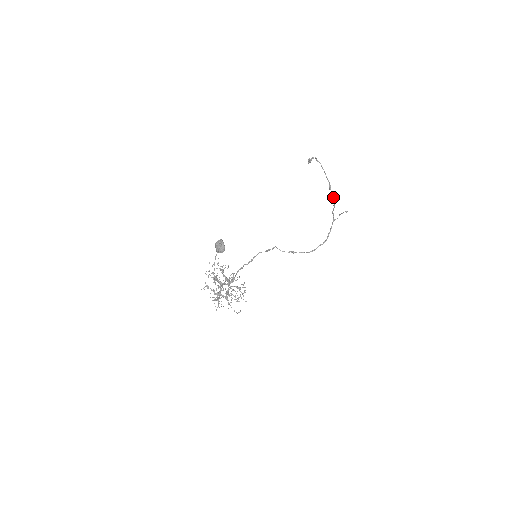
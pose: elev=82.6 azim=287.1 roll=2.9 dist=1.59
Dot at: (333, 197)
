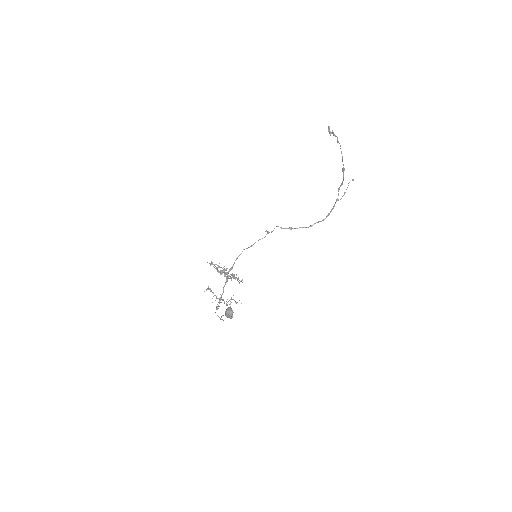
Dot at: (343, 179)
